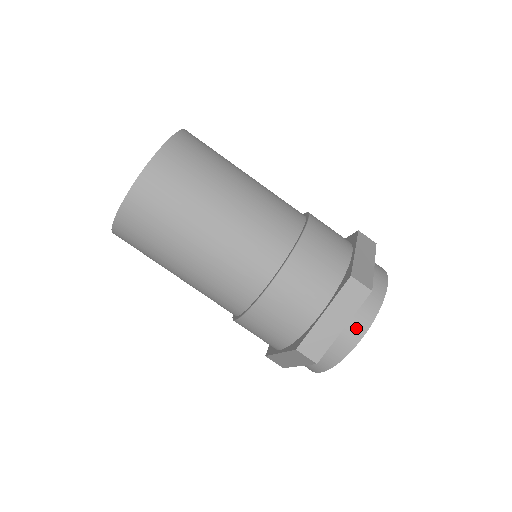
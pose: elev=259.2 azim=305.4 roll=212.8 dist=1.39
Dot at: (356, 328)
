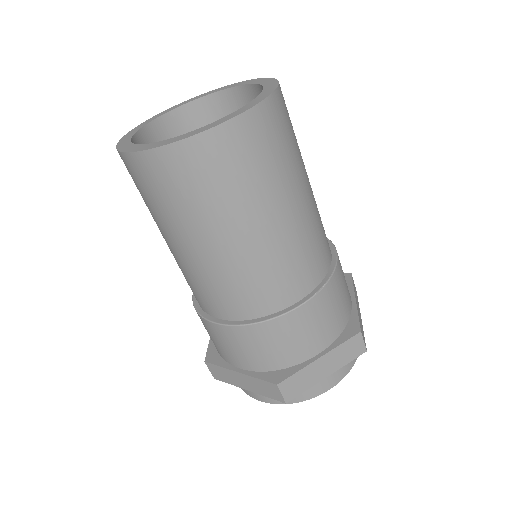
Dot at: (260, 395)
